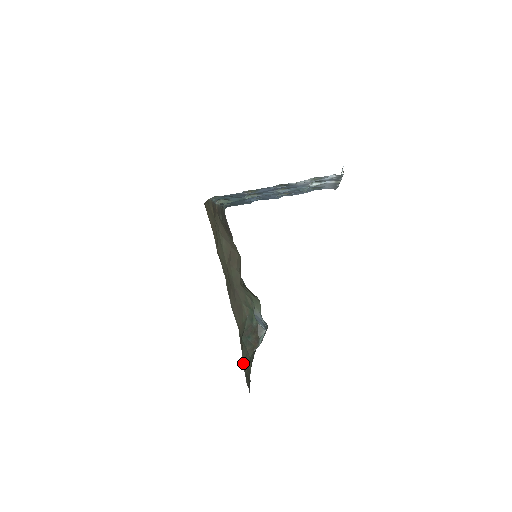
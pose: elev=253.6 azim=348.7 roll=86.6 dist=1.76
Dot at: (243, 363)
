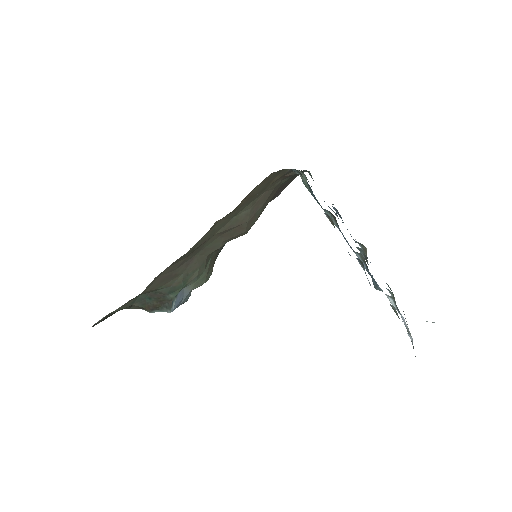
Dot at: (111, 312)
